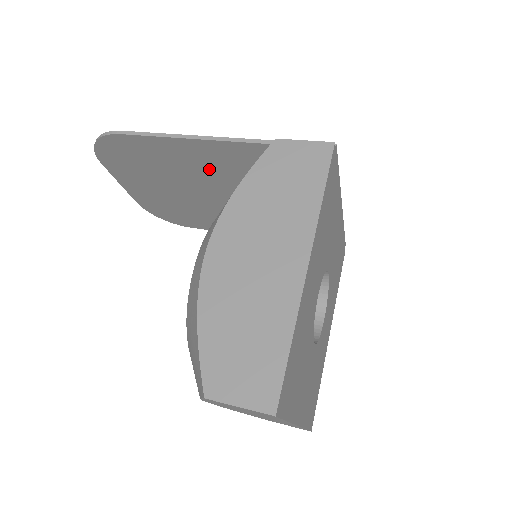
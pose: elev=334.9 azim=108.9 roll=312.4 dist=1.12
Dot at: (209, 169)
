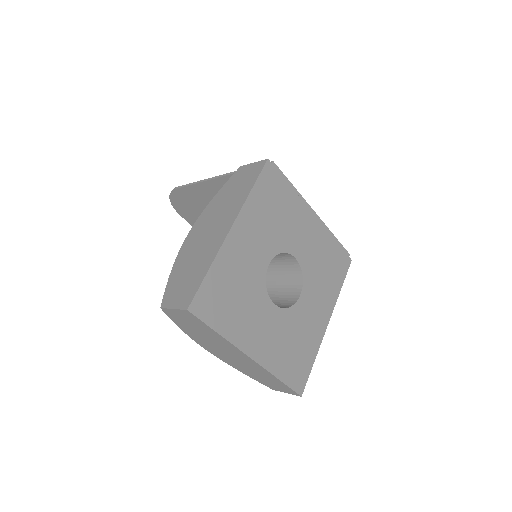
Dot at: occluded
